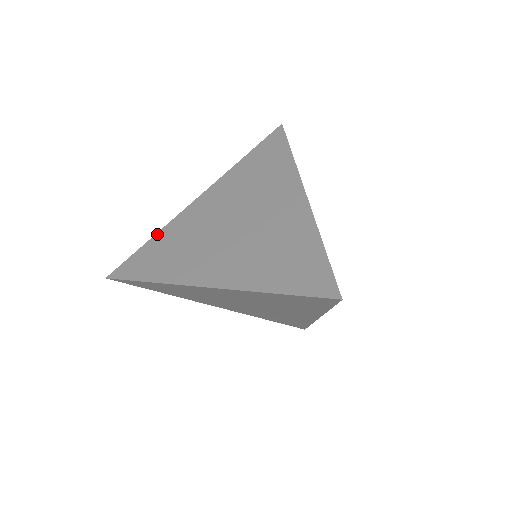
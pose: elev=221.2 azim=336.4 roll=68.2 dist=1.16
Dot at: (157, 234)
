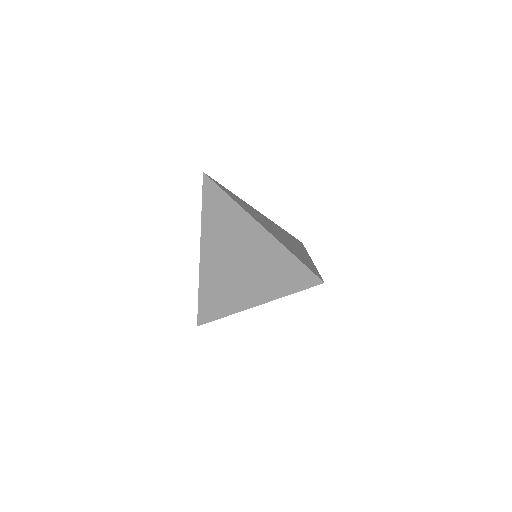
Dot at: (199, 288)
